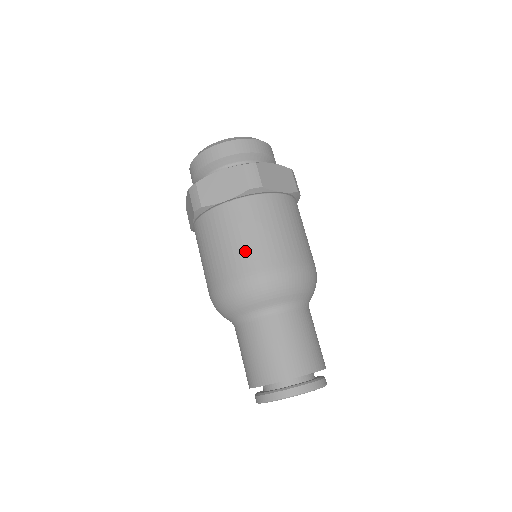
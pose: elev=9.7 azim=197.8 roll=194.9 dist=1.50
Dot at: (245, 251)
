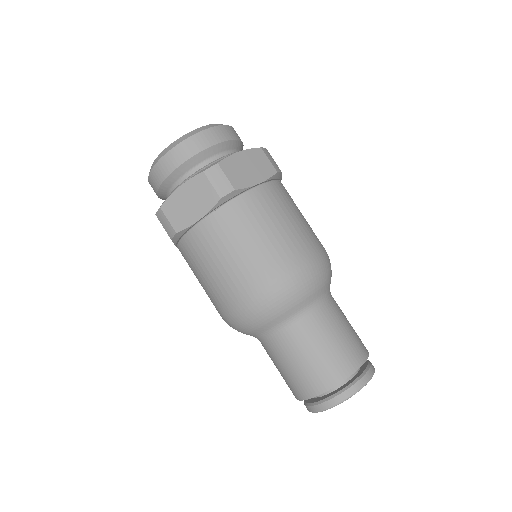
Dot at: (241, 270)
